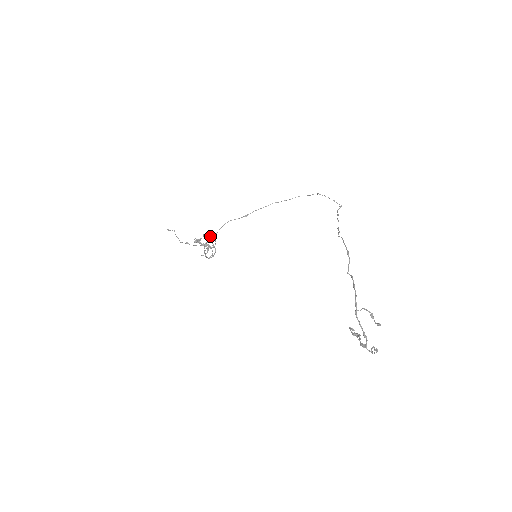
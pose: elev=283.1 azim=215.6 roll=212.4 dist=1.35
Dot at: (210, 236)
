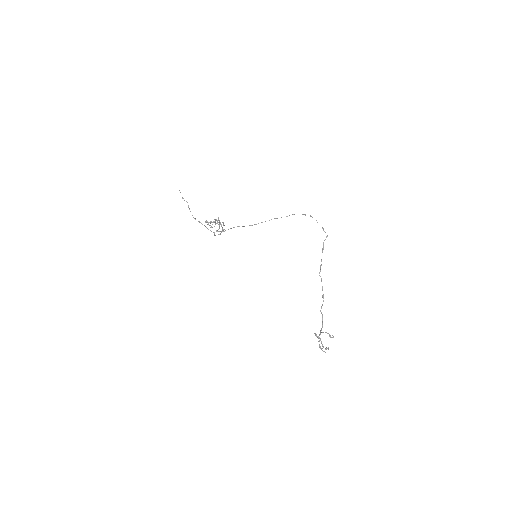
Dot at: (220, 224)
